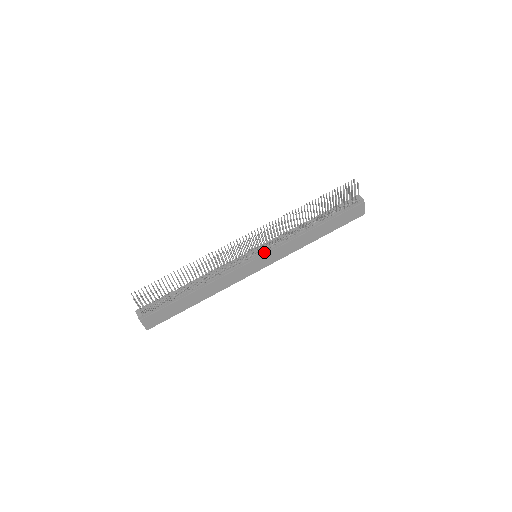
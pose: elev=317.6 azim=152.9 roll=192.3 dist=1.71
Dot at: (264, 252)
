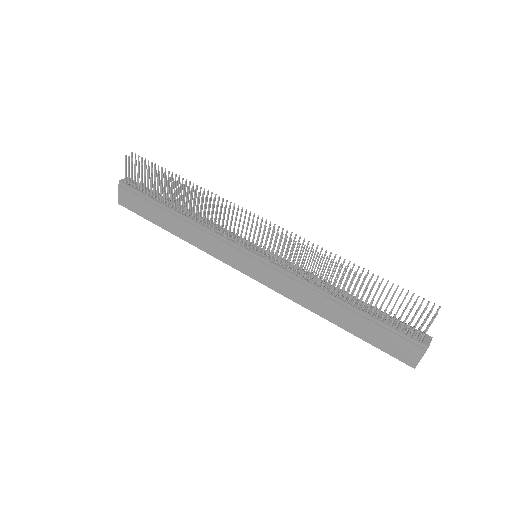
Dot at: (263, 259)
